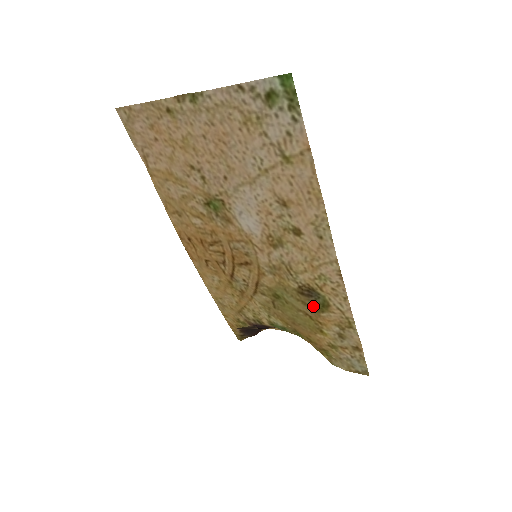
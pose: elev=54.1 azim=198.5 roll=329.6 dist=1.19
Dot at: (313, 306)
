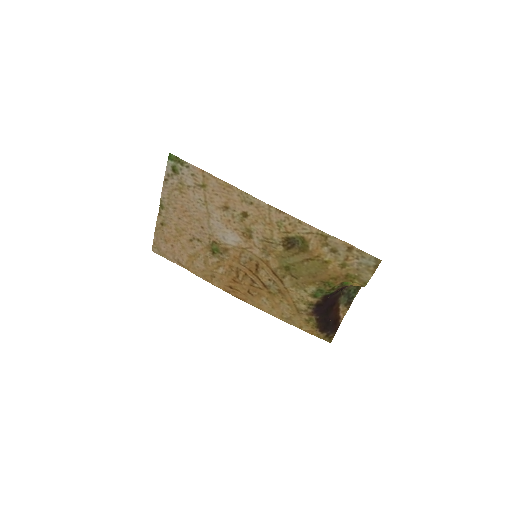
Dot at: (301, 249)
